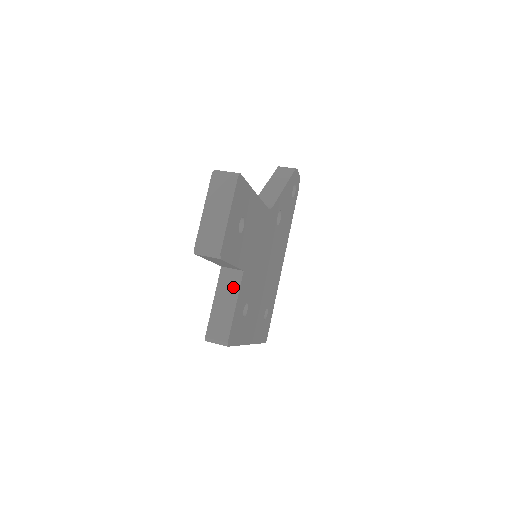
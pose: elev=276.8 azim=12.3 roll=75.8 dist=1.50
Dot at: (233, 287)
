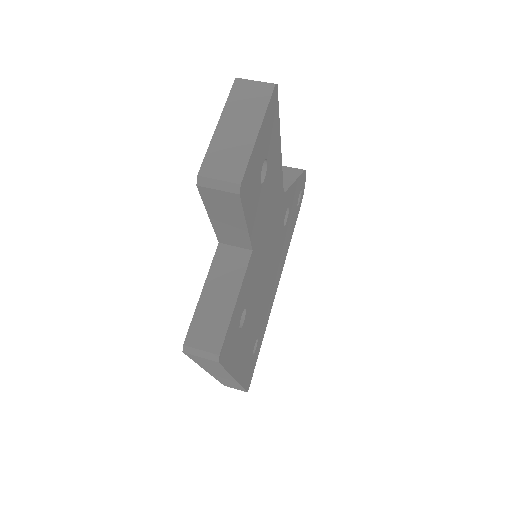
Dot at: (235, 272)
